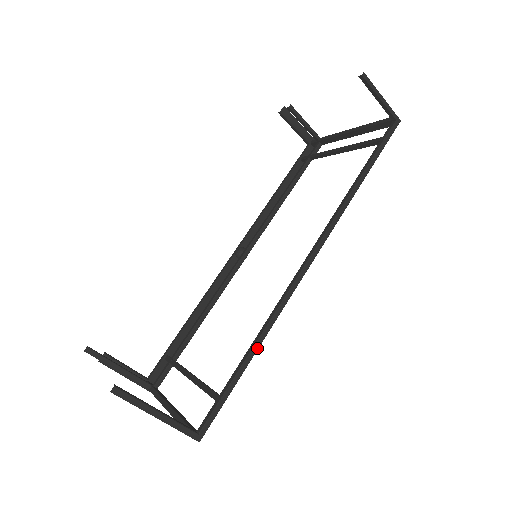
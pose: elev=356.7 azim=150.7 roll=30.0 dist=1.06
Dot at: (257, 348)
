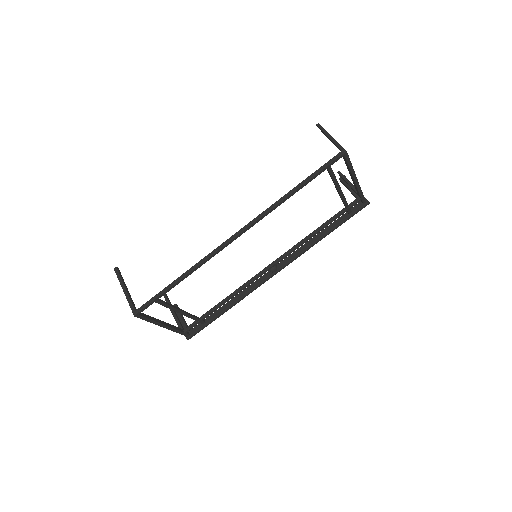
Dot at: (183, 276)
